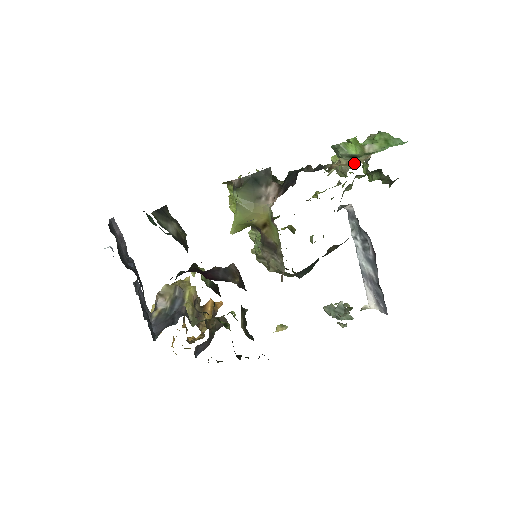
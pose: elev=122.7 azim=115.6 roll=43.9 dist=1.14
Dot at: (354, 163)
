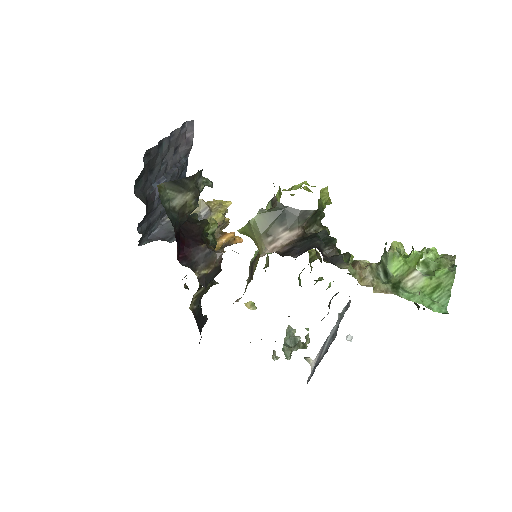
Dot at: (370, 284)
